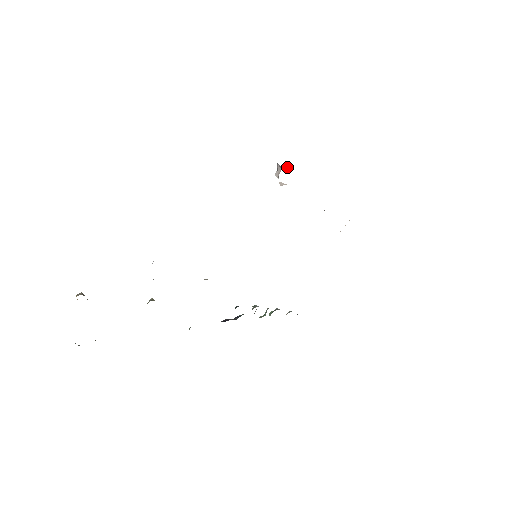
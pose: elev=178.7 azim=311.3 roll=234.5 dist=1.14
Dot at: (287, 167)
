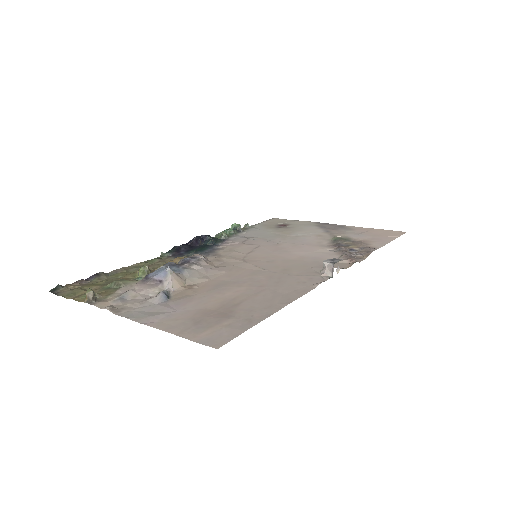
Dot at: (338, 269)
